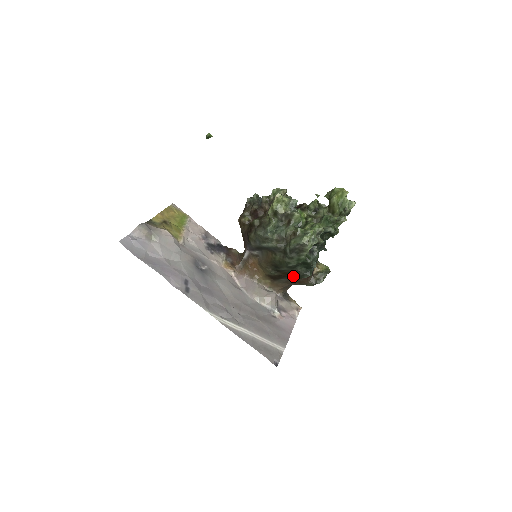
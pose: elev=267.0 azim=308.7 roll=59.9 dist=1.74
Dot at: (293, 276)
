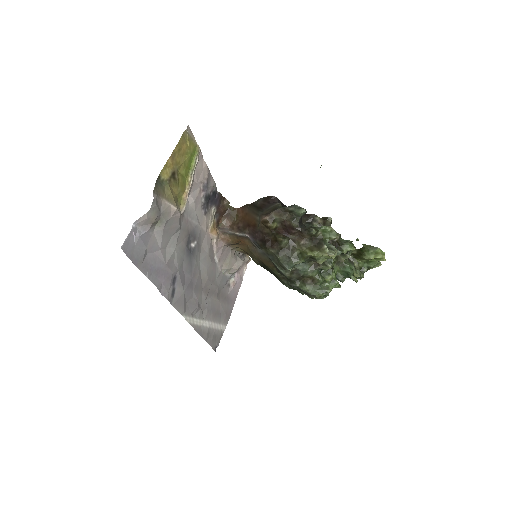
Dot at: occluded
